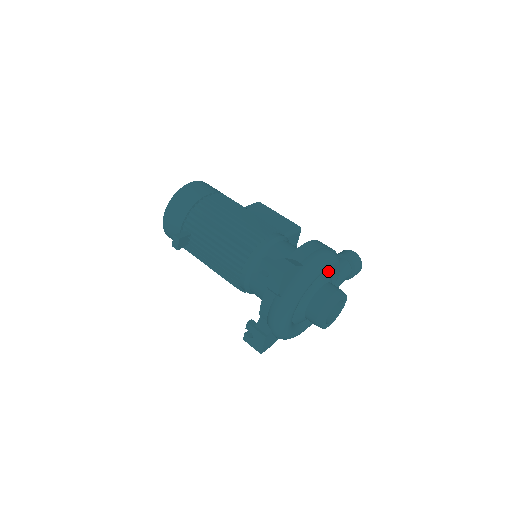
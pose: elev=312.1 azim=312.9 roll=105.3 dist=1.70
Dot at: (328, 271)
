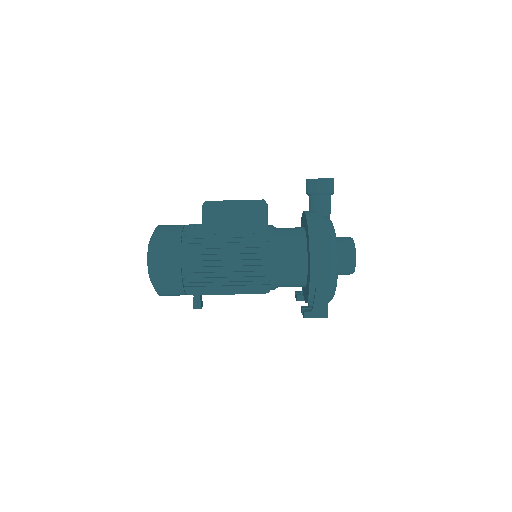
Dot at: occluded
